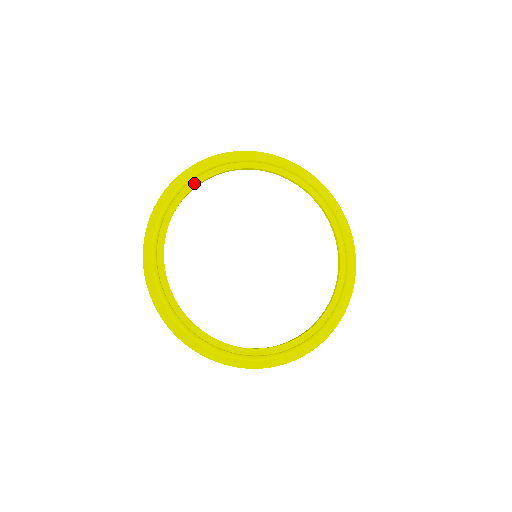
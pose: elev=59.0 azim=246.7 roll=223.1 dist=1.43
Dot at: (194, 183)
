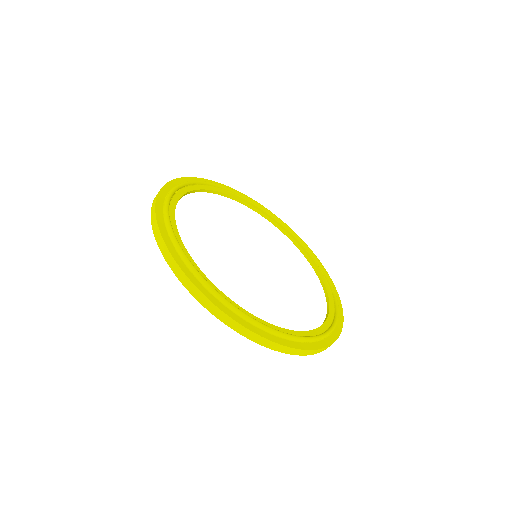
Dot at: (191, 188)
